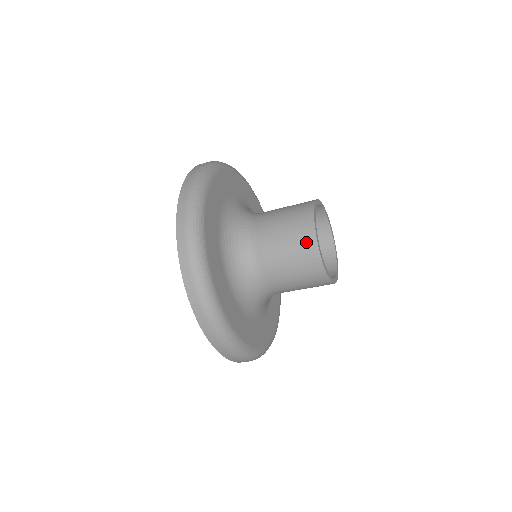
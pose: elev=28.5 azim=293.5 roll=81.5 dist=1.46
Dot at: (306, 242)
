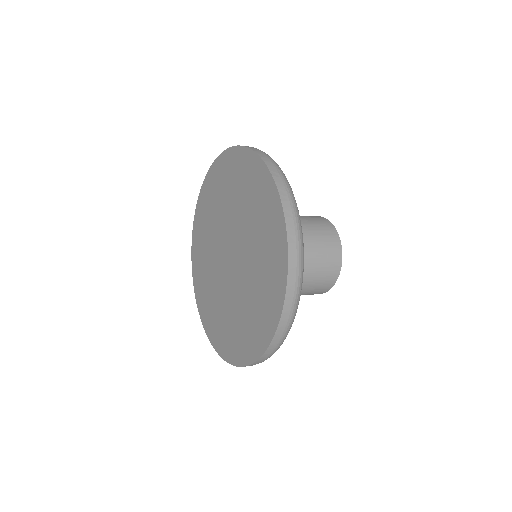
Dot at: (334, 250)
